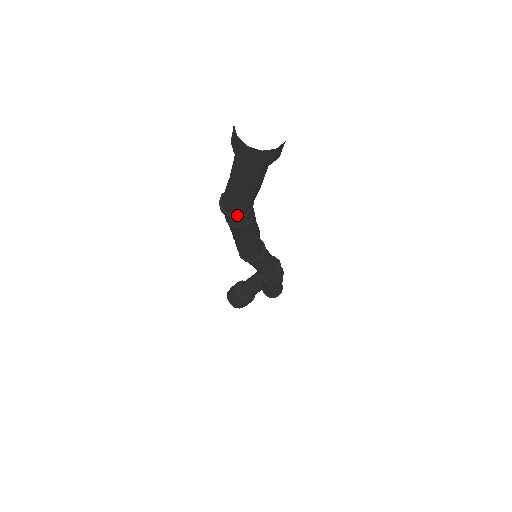
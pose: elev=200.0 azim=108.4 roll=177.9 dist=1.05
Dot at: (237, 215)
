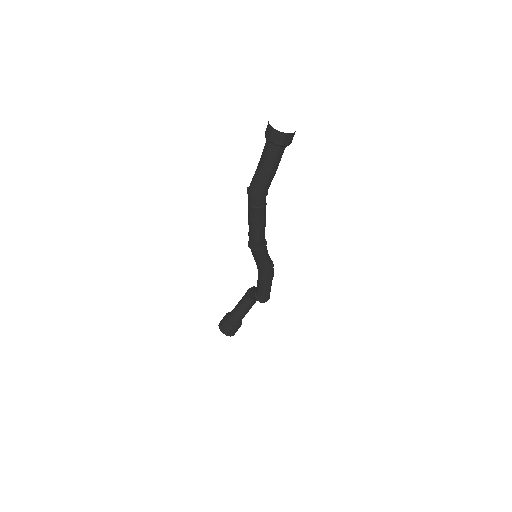
Dot at: (260, 196)
